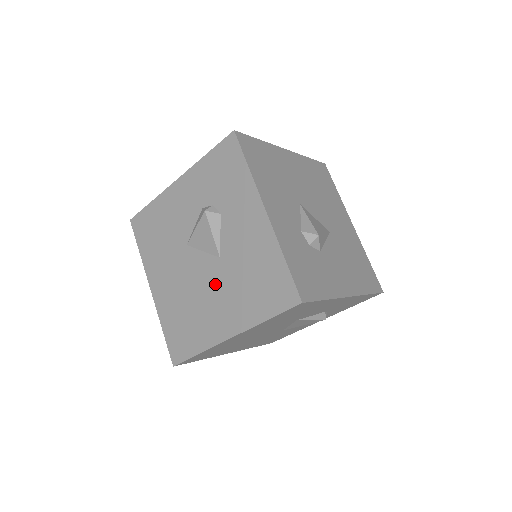
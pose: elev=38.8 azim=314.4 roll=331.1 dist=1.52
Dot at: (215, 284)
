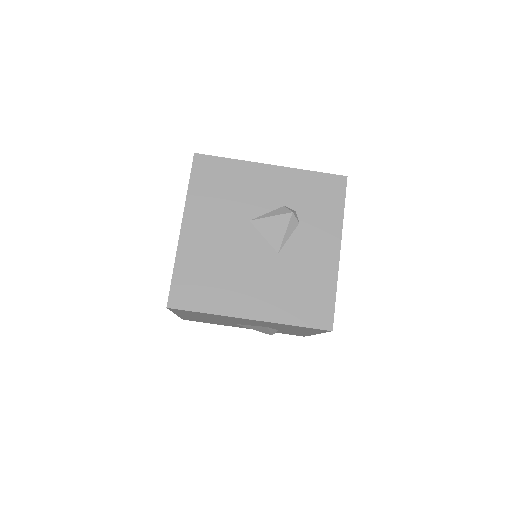
Dot at: (261, 270)
